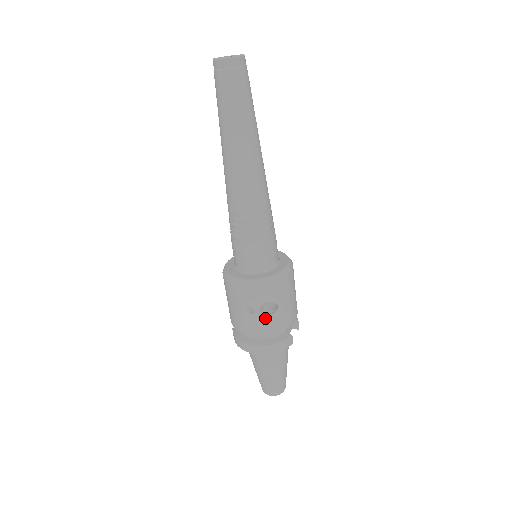
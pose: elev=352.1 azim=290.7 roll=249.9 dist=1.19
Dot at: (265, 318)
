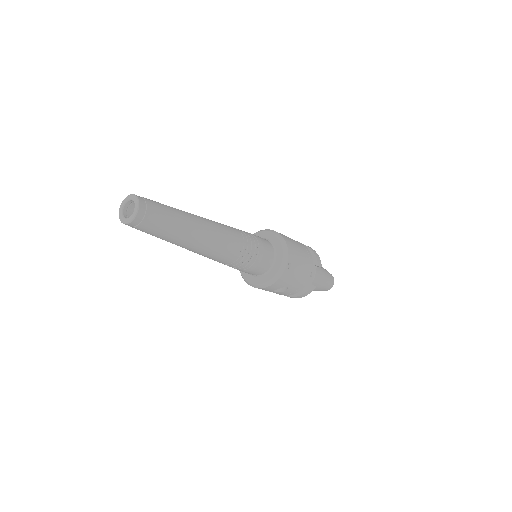
Dot at: (282, 293)
